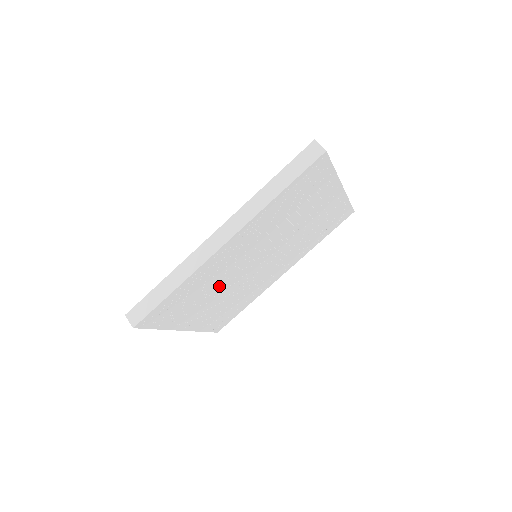
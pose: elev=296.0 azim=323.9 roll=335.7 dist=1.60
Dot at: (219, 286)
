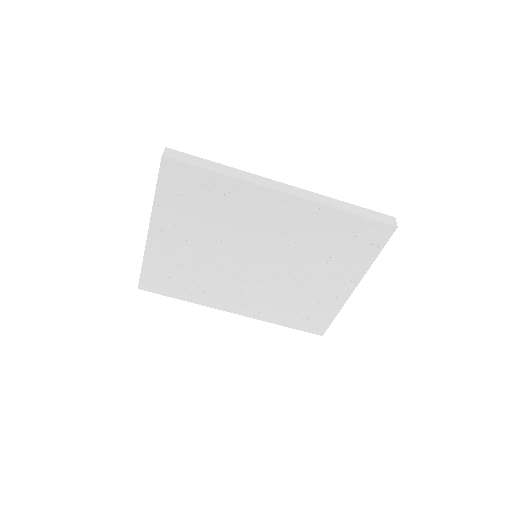
Dot at: (220, 231)
